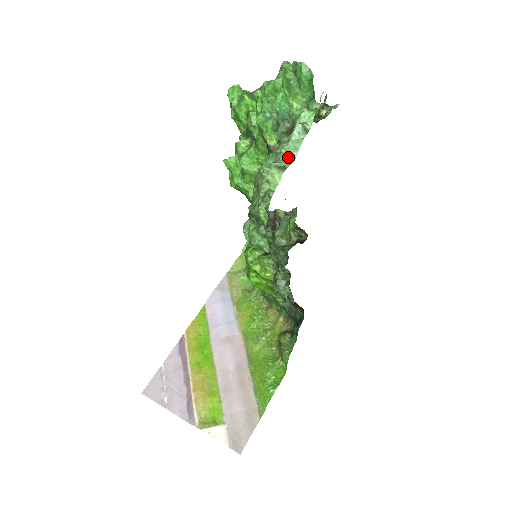
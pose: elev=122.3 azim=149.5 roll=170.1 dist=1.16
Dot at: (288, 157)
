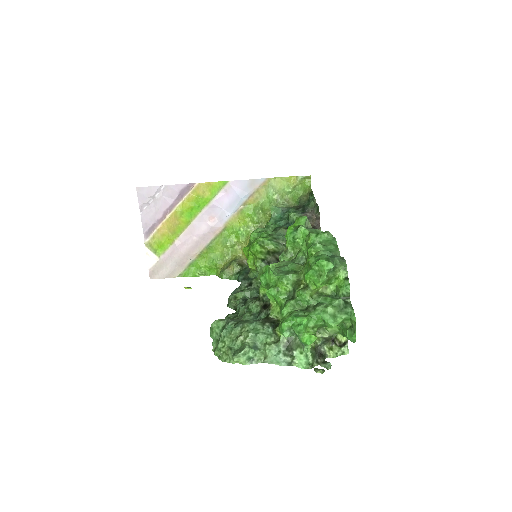
Dot at: (265, 356)
